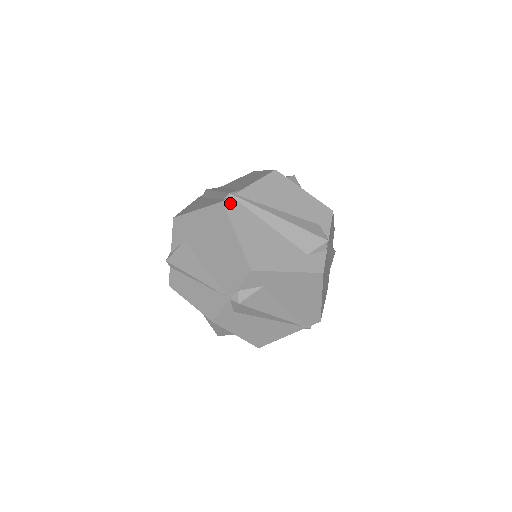
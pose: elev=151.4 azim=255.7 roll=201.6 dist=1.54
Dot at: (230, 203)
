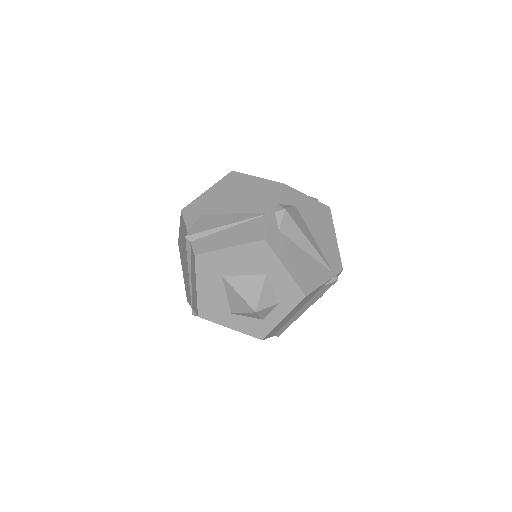
Dot at: occluded
